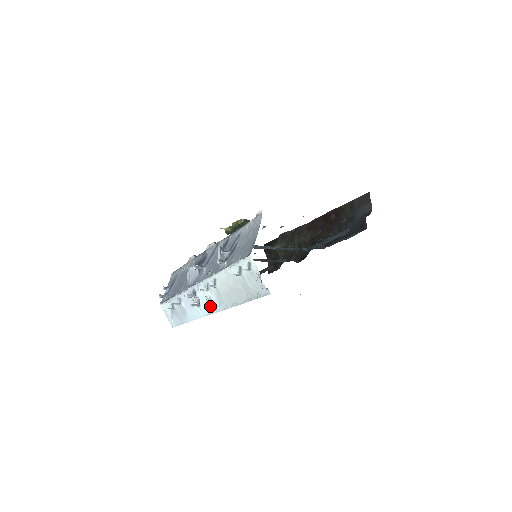
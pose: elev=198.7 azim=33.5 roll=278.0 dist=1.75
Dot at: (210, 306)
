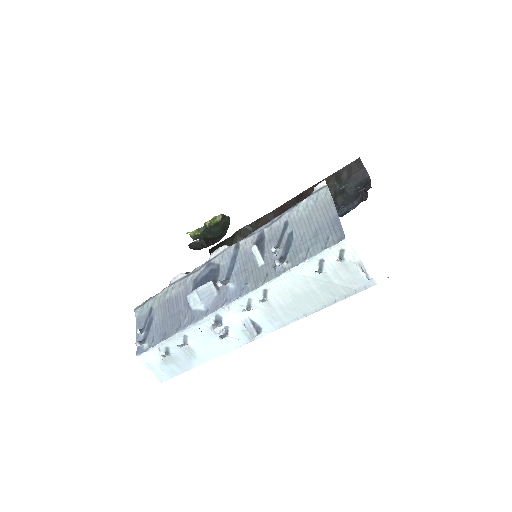
Dot at: (254, 330)
